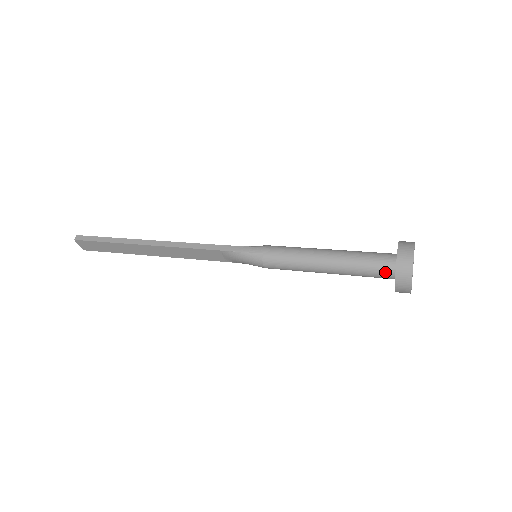
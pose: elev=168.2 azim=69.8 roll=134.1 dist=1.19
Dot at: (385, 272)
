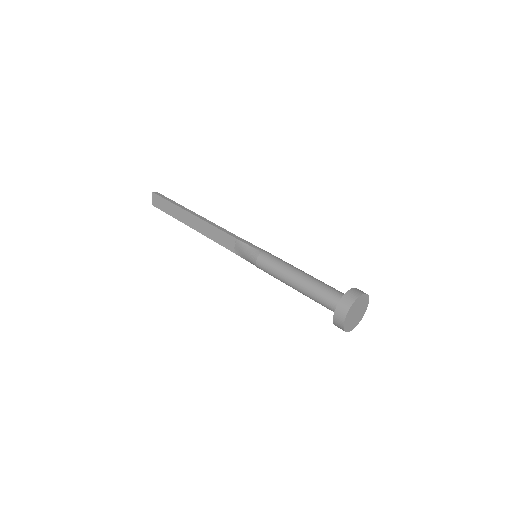
Dot at: (335, 301)
